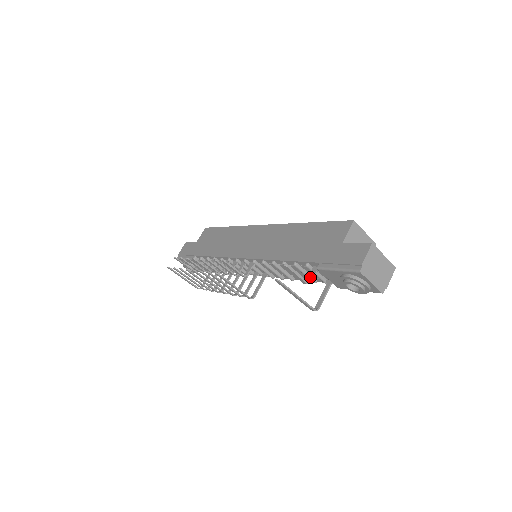
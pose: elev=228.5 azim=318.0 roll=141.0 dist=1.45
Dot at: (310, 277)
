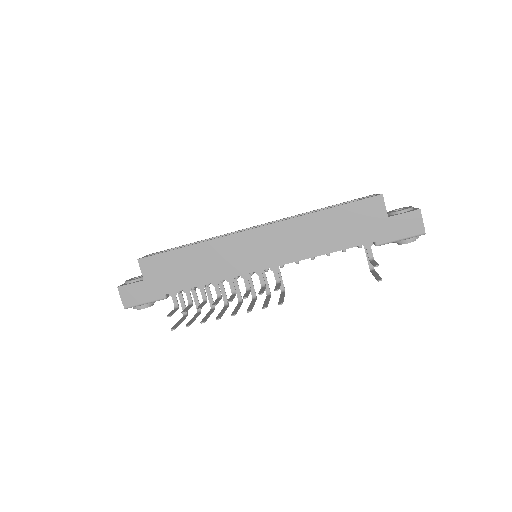
Dot at: (369, 254)
